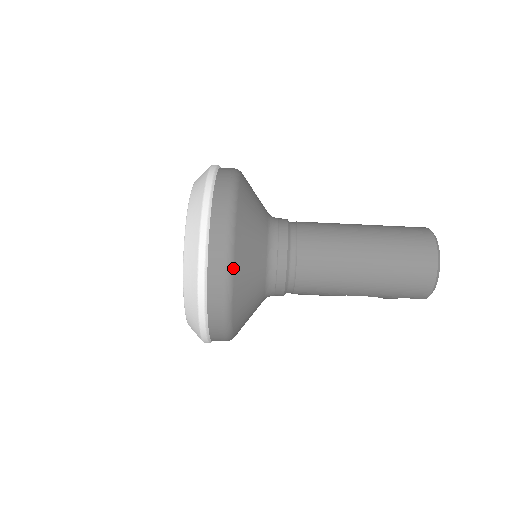
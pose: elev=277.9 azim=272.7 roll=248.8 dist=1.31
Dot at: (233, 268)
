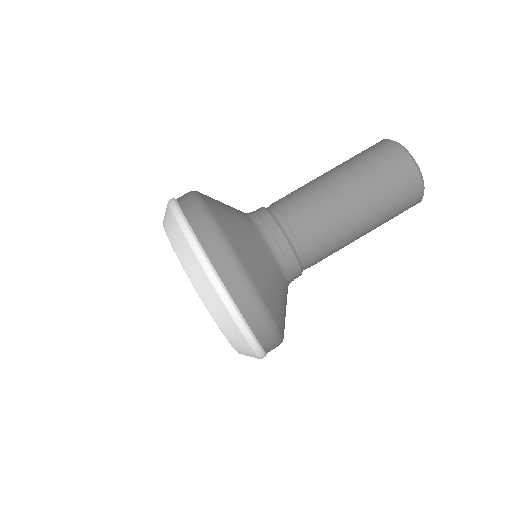
Dot at: (277, 325)
